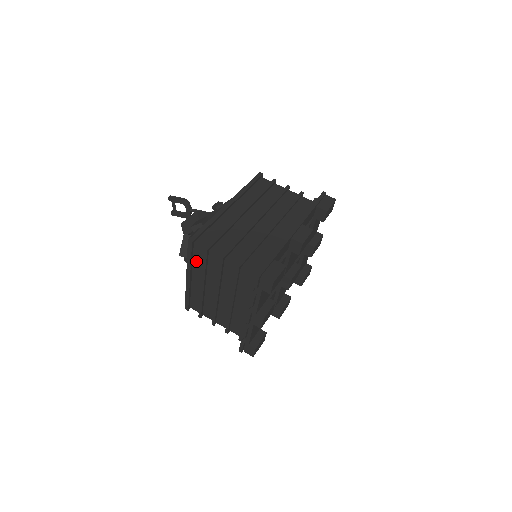
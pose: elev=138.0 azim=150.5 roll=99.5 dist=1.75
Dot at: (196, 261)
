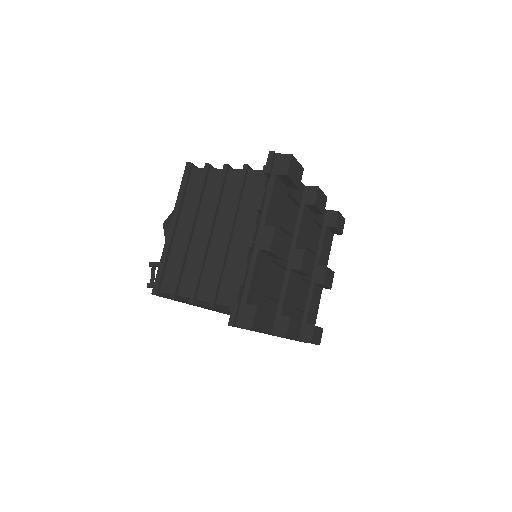
Dot at: (189, 195)
